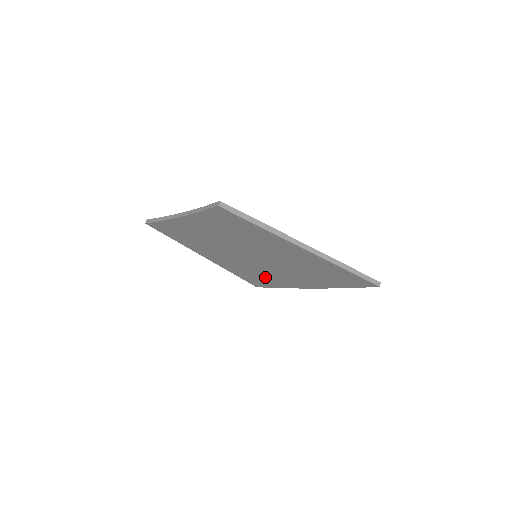
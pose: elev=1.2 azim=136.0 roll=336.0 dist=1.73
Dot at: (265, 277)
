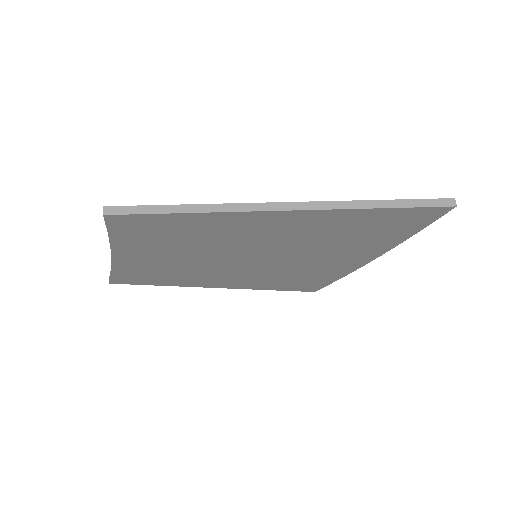
Dot at: (303, 276)
